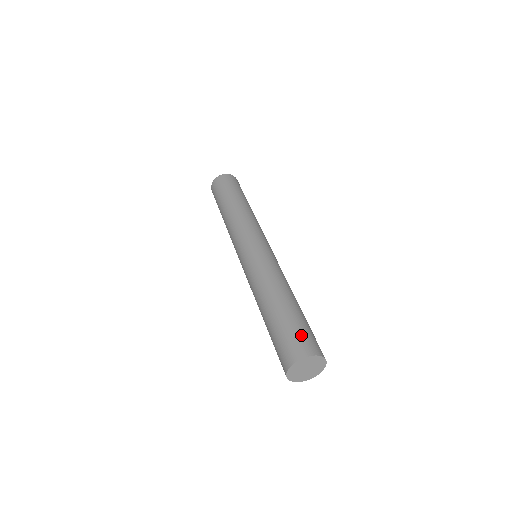
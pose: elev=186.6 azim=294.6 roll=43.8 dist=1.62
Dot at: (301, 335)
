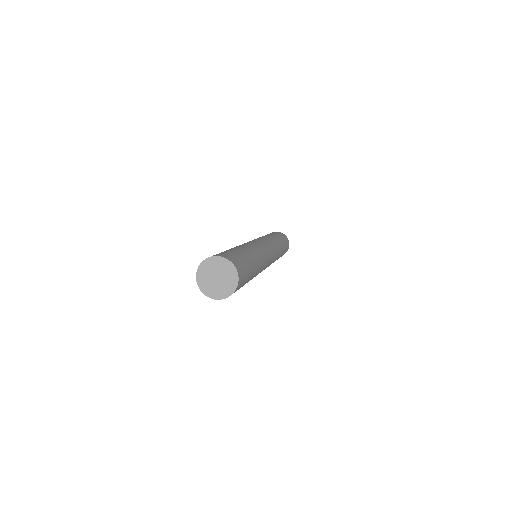
Dot at: occluded
